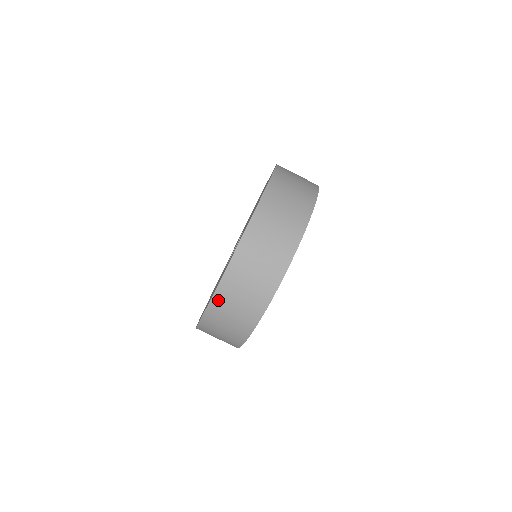
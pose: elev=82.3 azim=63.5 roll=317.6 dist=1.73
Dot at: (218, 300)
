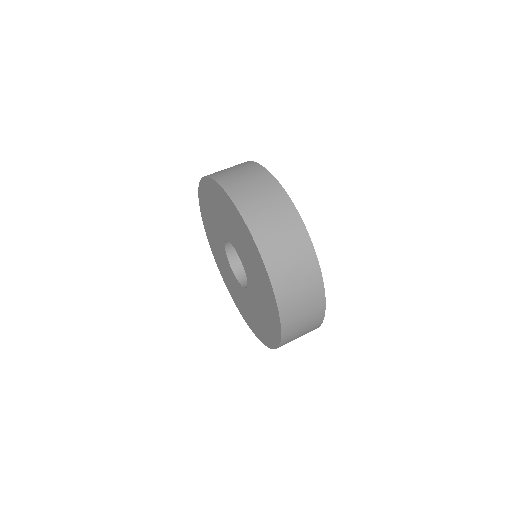
Dot at: (286, 319)
